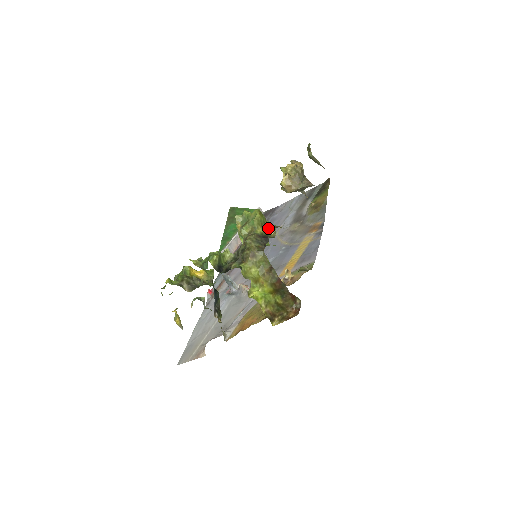
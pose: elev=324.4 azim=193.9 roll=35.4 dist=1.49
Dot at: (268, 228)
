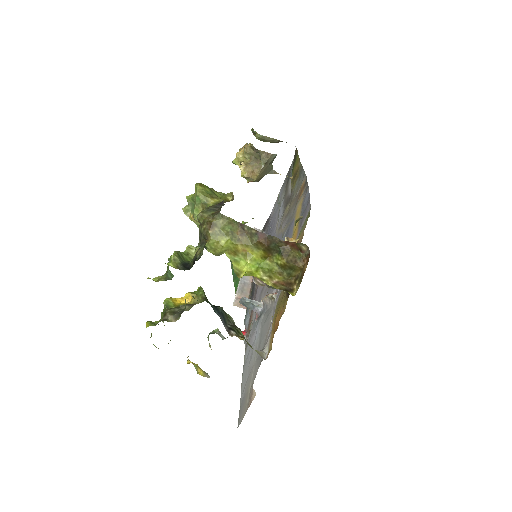
Dot at: (223, 197)
